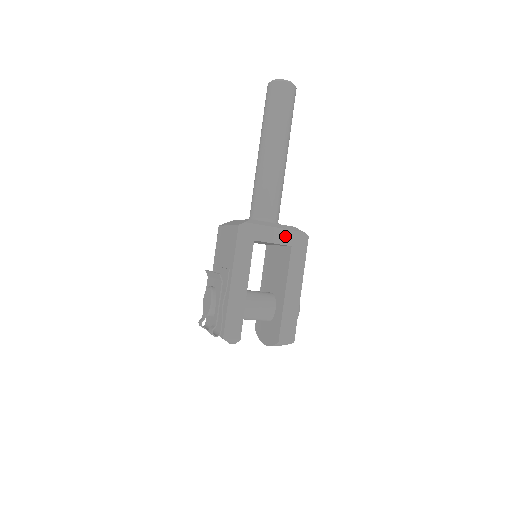
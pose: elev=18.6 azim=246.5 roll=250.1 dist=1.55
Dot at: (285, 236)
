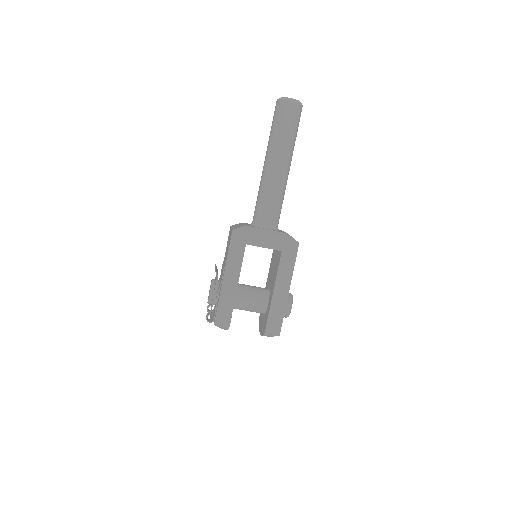
Dot at: (276, 242)
